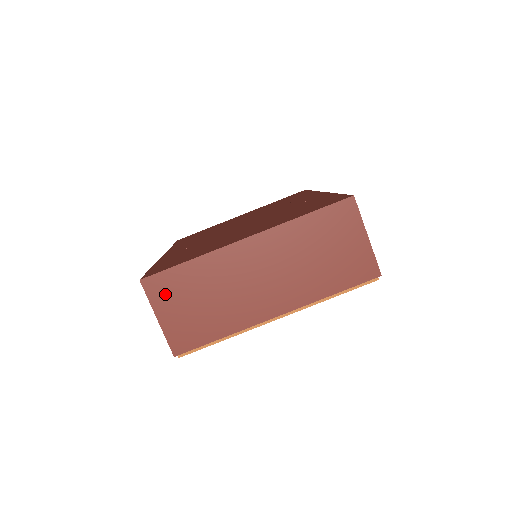
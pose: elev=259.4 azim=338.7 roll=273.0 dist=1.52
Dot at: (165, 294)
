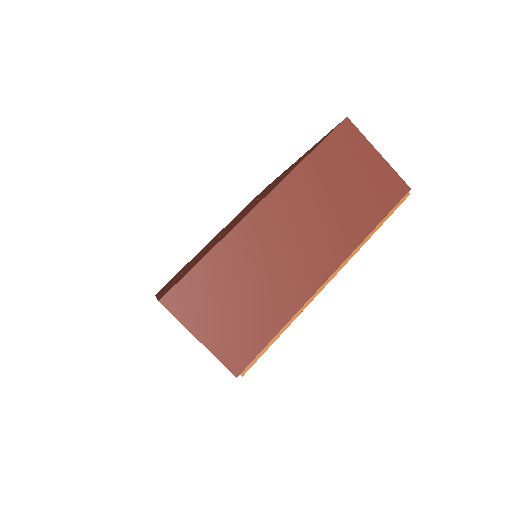
Dot at: (195, 305)
